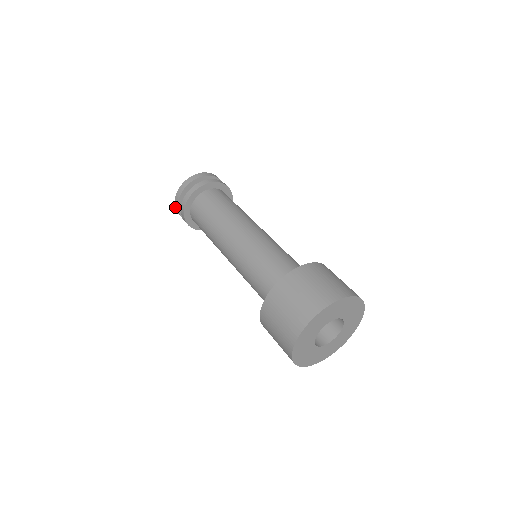
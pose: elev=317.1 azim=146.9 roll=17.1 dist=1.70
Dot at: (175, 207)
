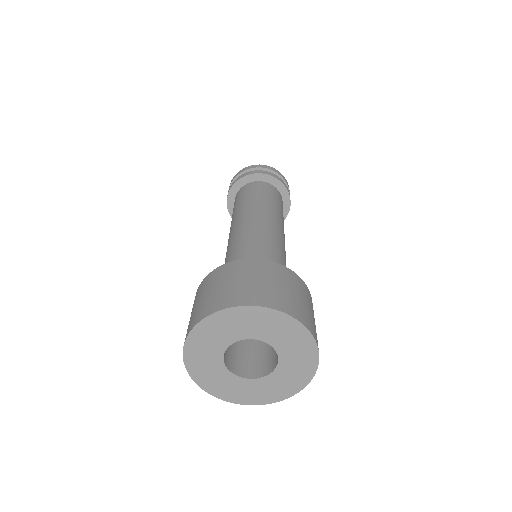
Dot at: occluded
